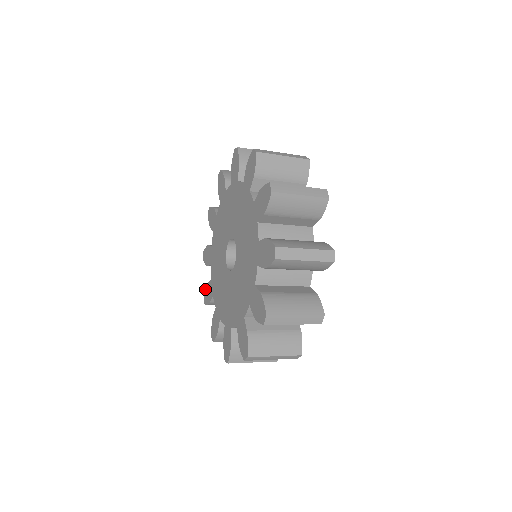
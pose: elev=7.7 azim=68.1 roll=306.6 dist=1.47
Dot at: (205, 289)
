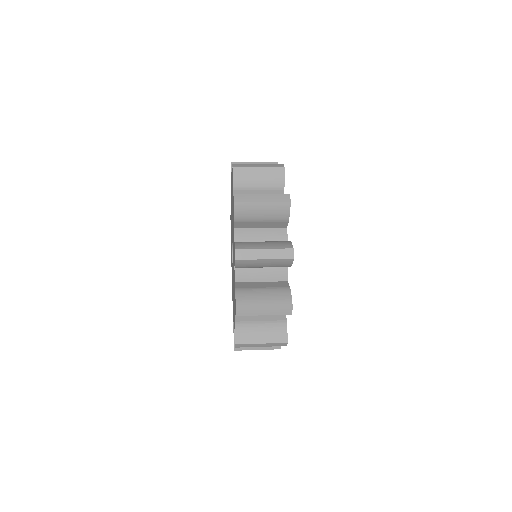
Dot at: occluded
